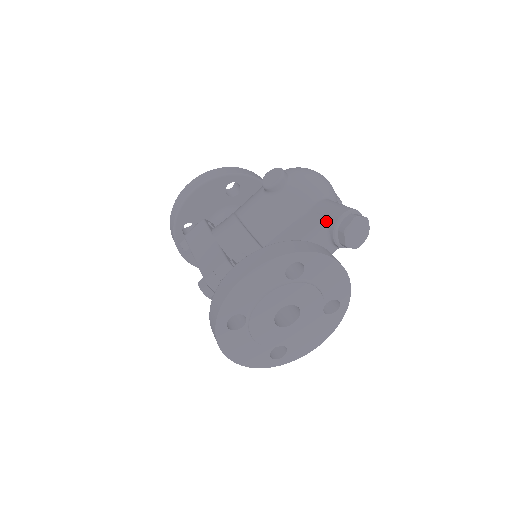
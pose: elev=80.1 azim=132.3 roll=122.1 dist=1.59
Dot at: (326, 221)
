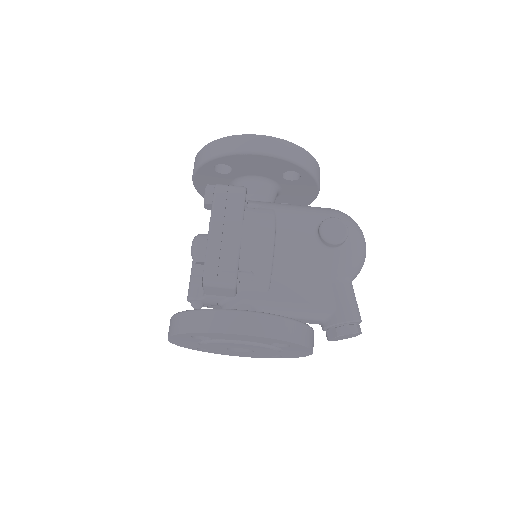
Dot at: (335, 311)
